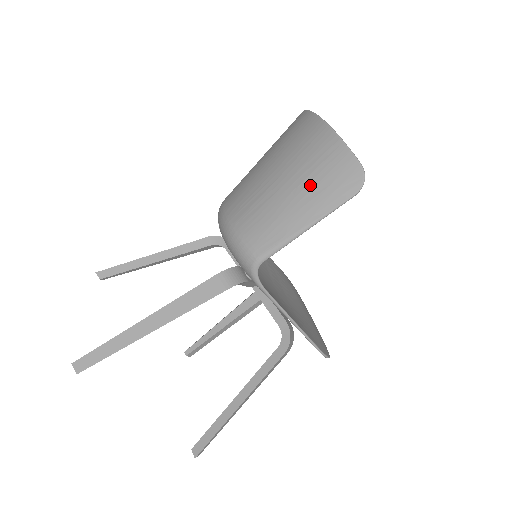
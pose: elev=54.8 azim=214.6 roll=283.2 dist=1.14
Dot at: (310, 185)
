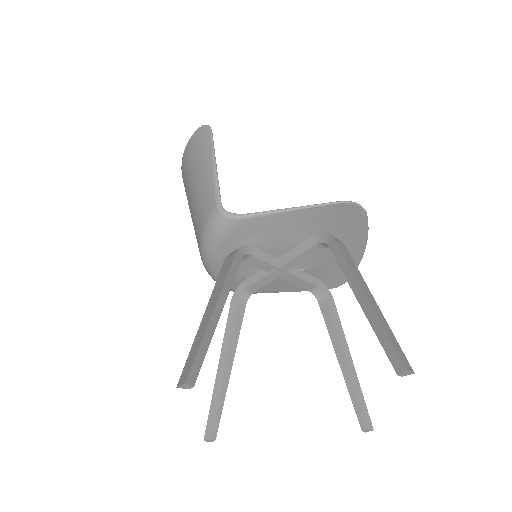
Dot at: (196, 164)
